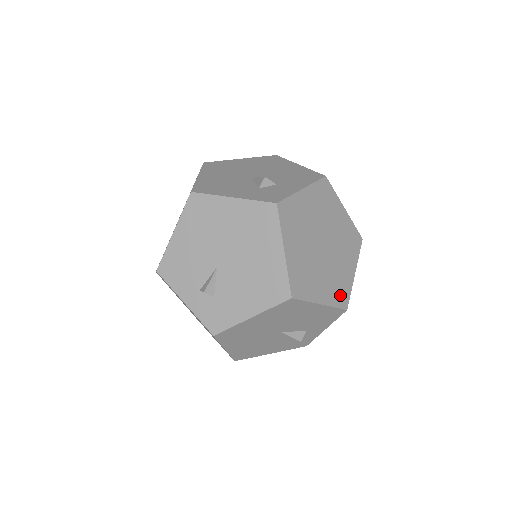
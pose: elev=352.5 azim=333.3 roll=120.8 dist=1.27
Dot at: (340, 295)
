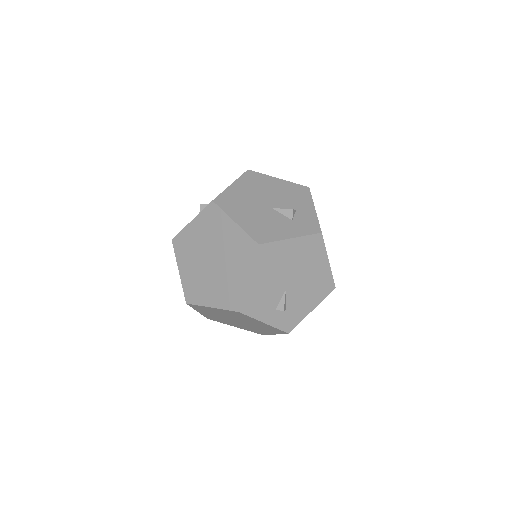
Dot at: occluded
